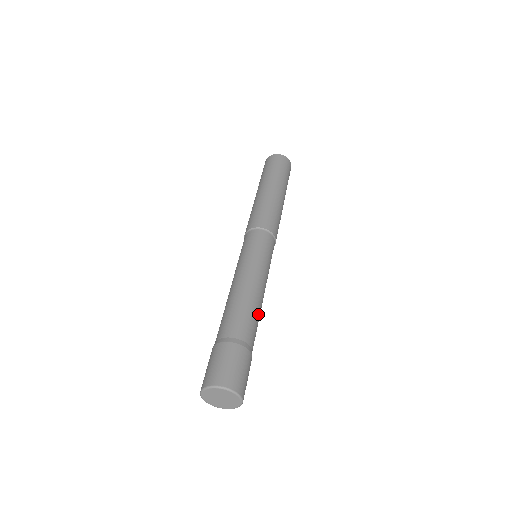
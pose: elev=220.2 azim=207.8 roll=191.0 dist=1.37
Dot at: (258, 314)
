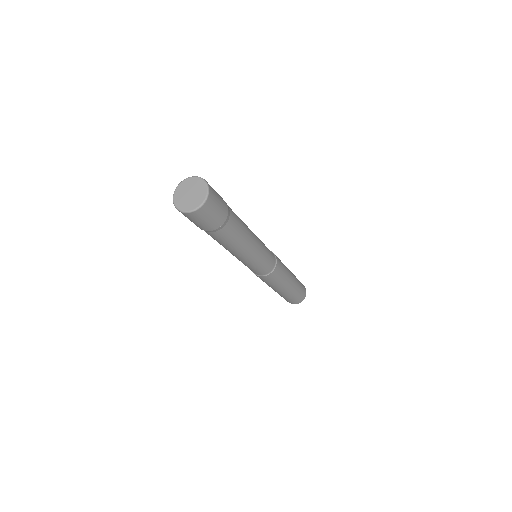
Dot at: (244, 229)
